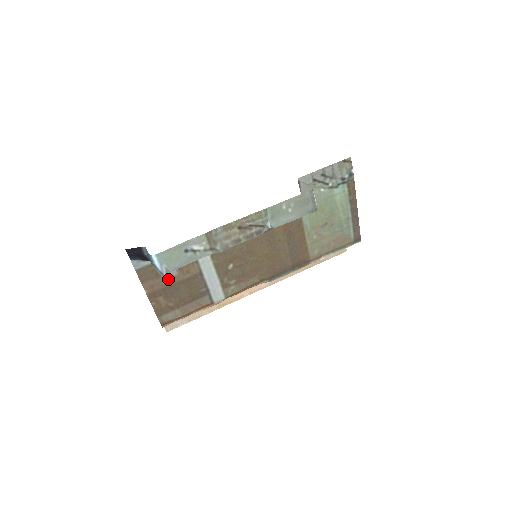
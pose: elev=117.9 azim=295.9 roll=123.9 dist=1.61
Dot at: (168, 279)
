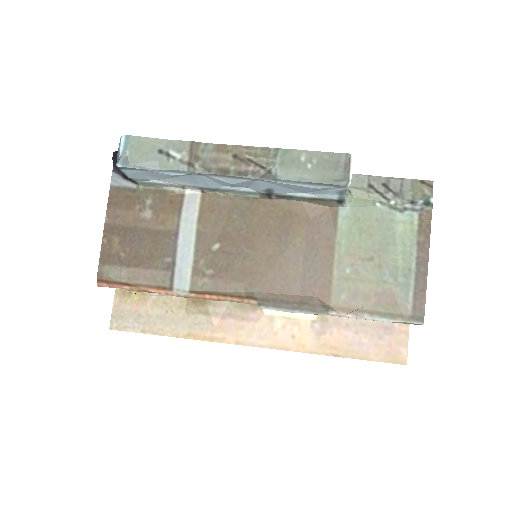
Dot at: (137, 218)
